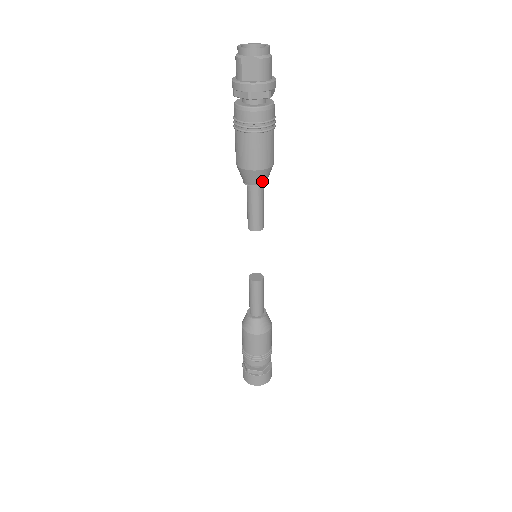
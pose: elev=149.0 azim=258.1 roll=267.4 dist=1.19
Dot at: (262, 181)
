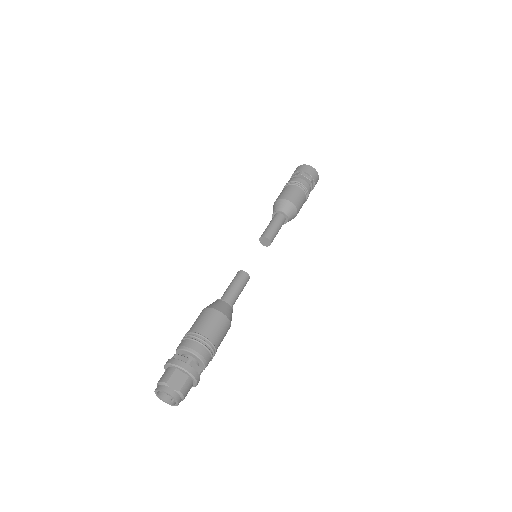
Dot at: occluded
